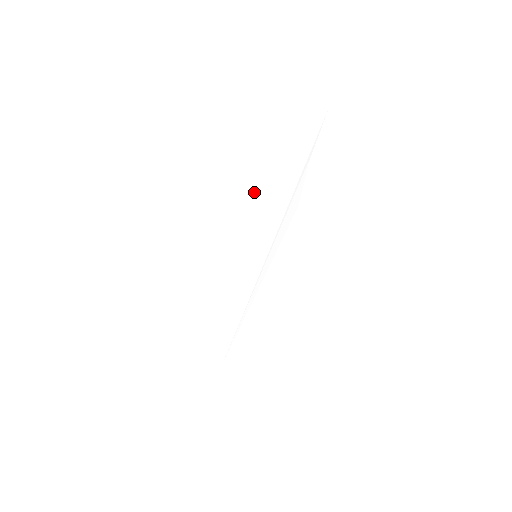
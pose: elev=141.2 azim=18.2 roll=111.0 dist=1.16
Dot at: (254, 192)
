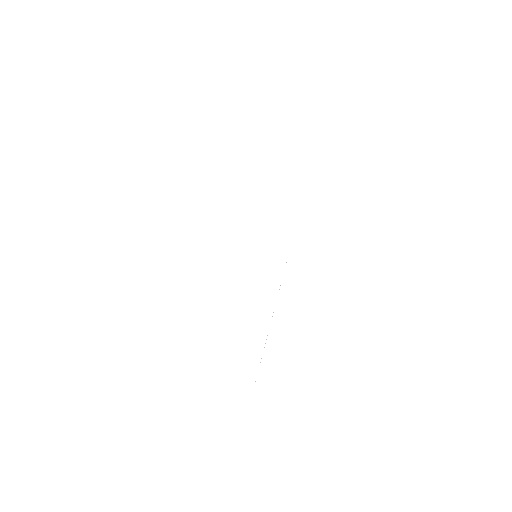
Dot at: (261, 193)
